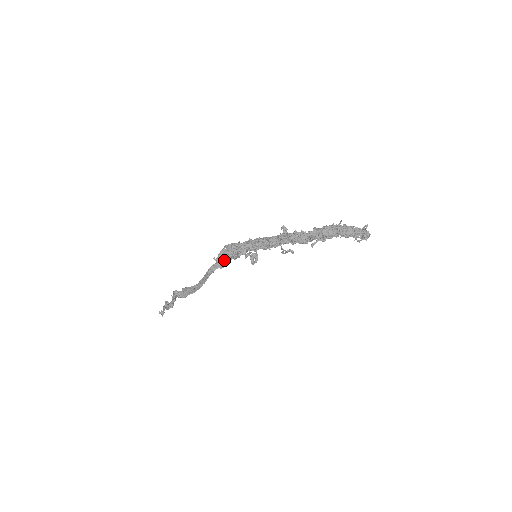
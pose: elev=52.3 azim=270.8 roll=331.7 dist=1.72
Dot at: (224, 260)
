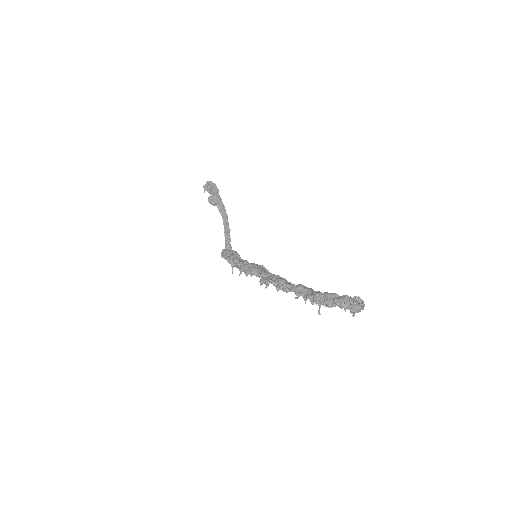
Dot at: occluded
